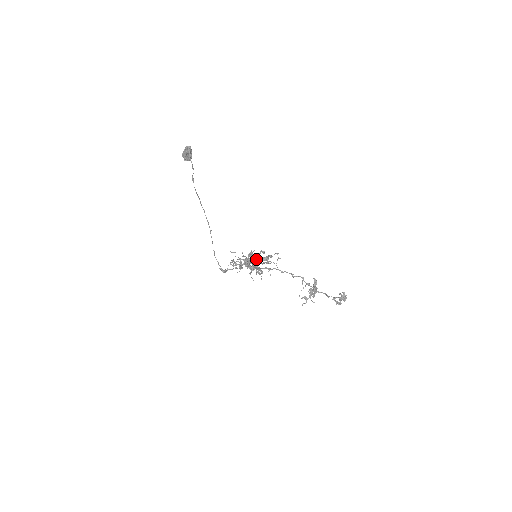
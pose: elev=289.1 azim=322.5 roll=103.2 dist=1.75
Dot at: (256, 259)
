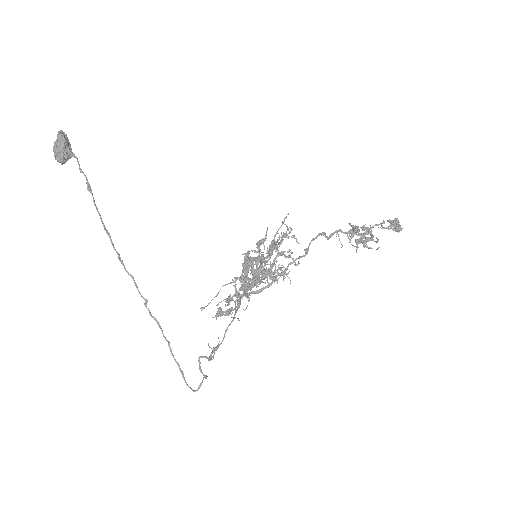
Dot at: (262, 254)
